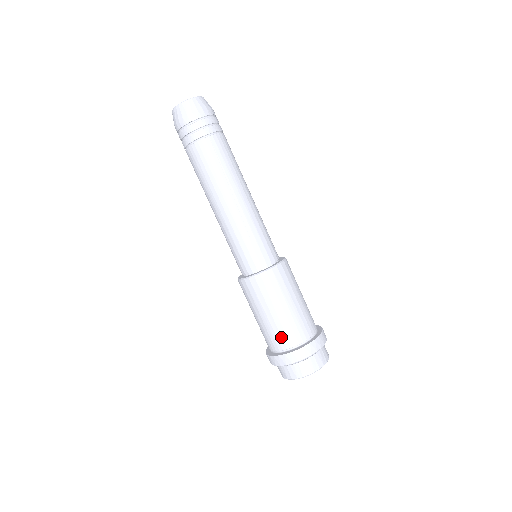
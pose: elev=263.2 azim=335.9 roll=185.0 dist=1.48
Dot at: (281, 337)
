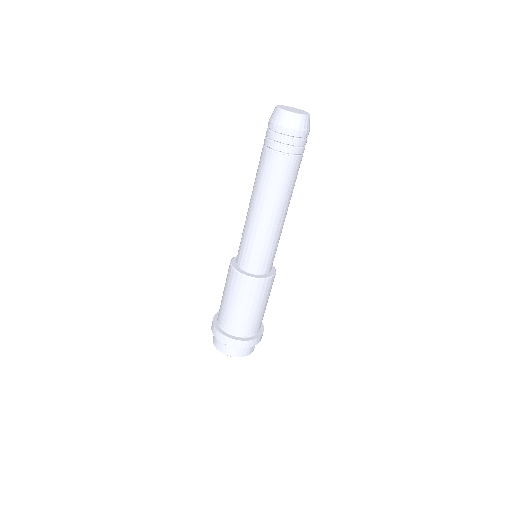
Dot at: (246, 327)
